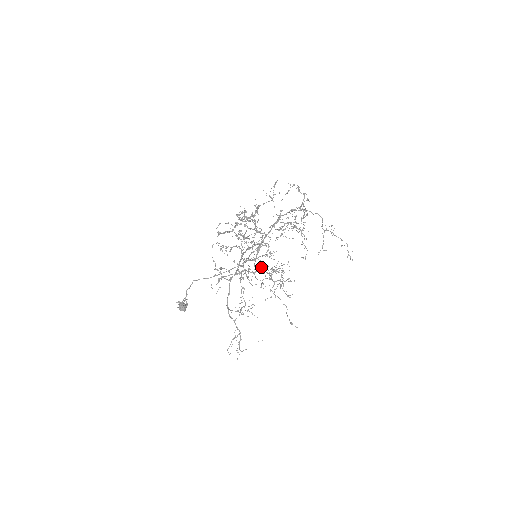
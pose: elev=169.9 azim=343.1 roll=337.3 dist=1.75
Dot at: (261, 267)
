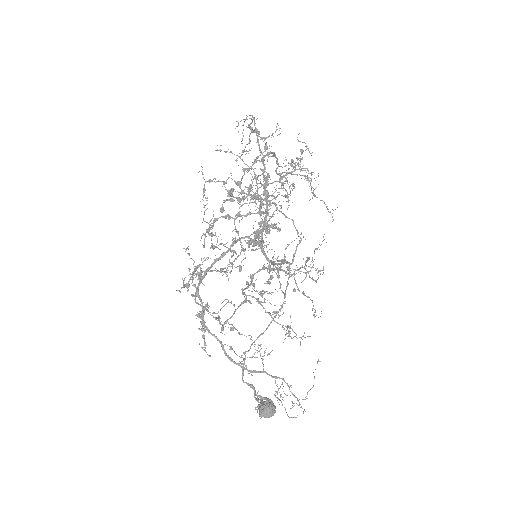
Dot at: occluded
